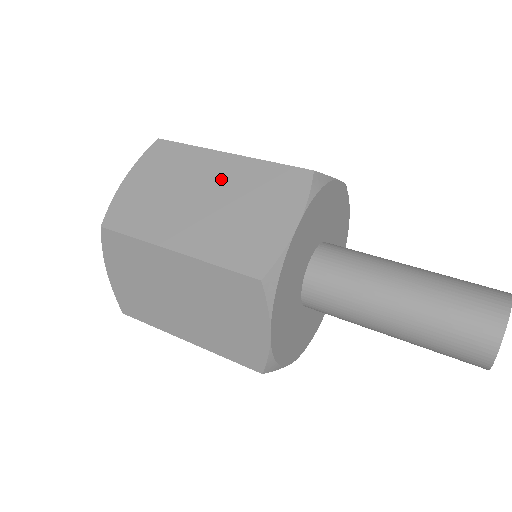
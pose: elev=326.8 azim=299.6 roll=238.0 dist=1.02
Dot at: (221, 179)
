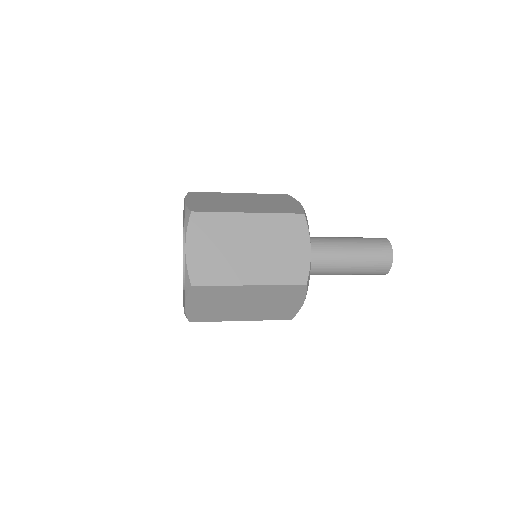
Dot at: (246, 198)
